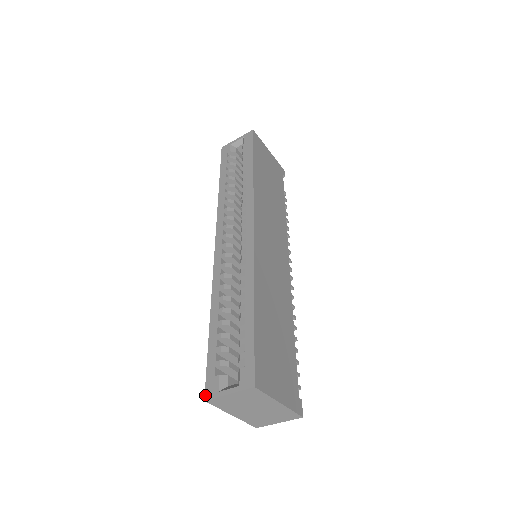
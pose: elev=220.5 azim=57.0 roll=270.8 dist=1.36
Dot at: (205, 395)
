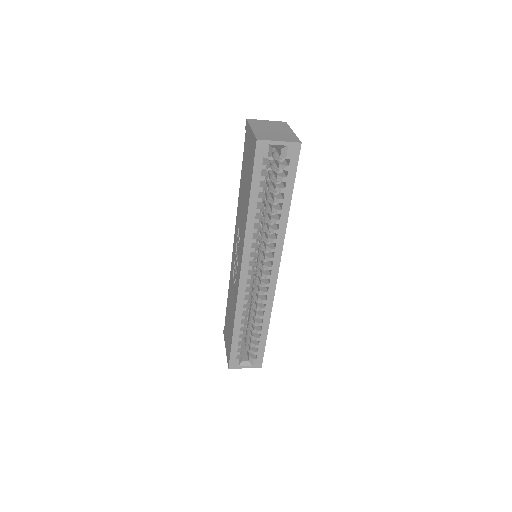
Dot at: (229, 367)
